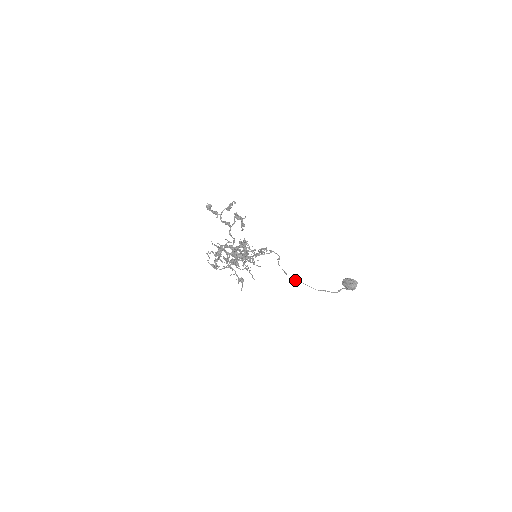
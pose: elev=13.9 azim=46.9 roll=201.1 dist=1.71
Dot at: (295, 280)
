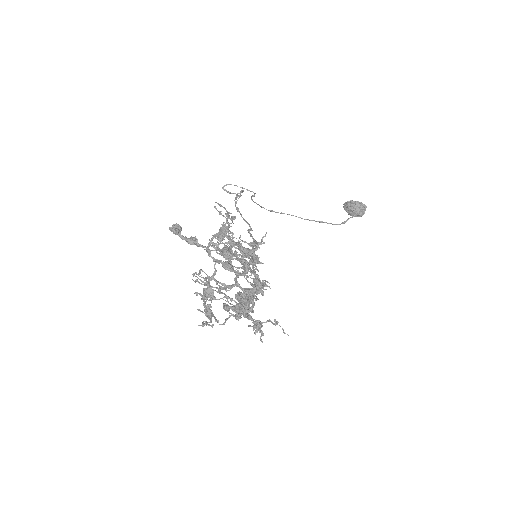
Dot at: (276, 212)
